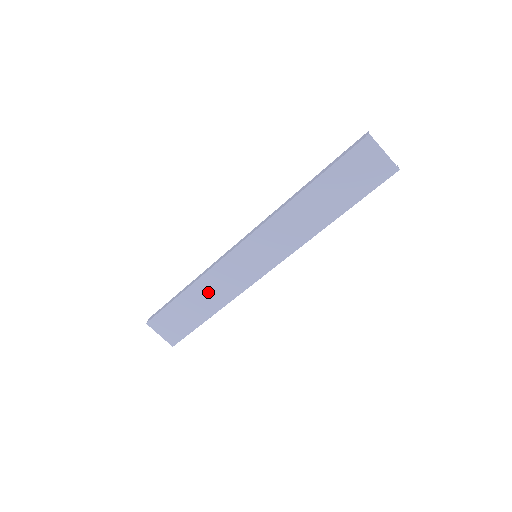
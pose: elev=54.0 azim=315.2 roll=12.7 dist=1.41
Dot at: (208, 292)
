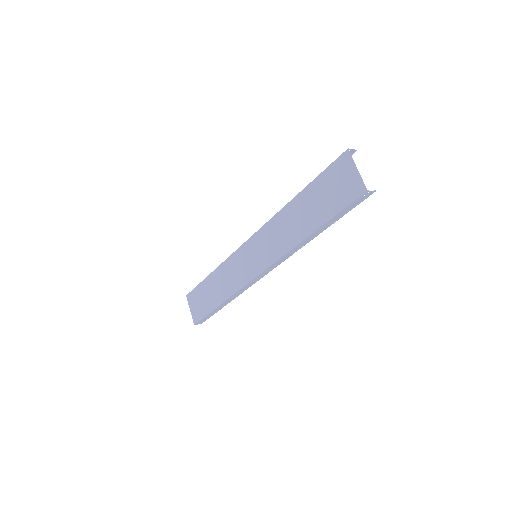
Dot at: (222, 280)
